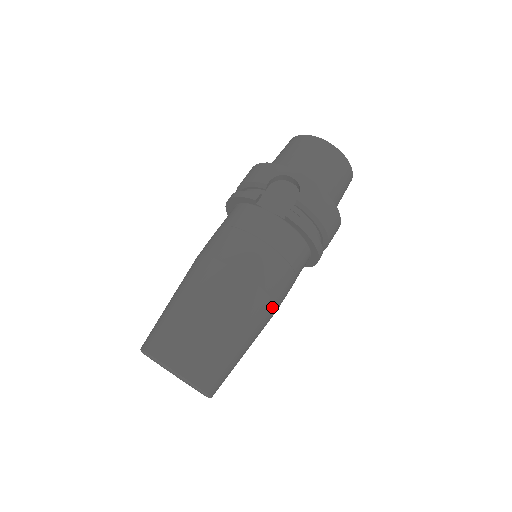
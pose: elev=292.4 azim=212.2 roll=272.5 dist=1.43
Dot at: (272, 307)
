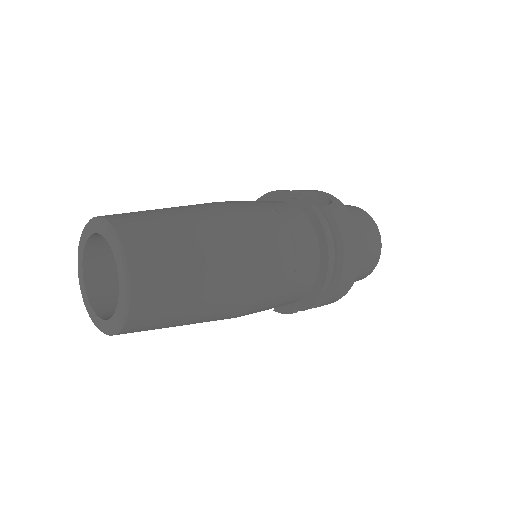
Dot at: (257, 273)
